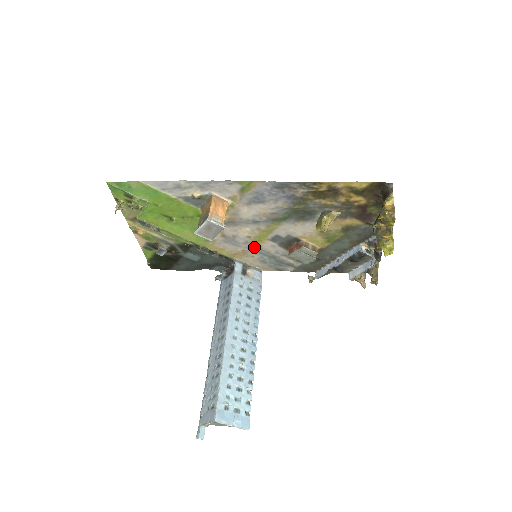
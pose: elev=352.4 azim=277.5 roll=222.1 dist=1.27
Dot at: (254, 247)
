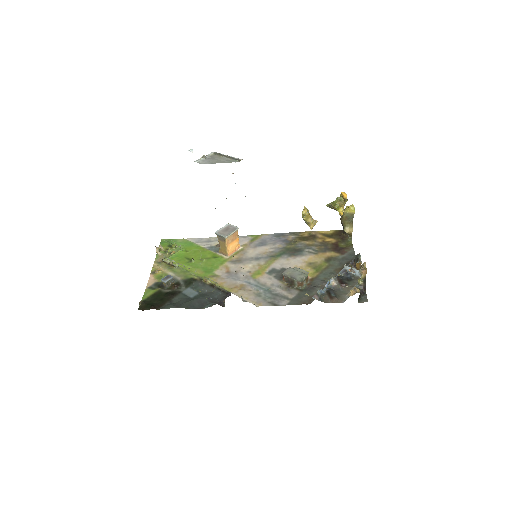
Dot at: (252, 281)
